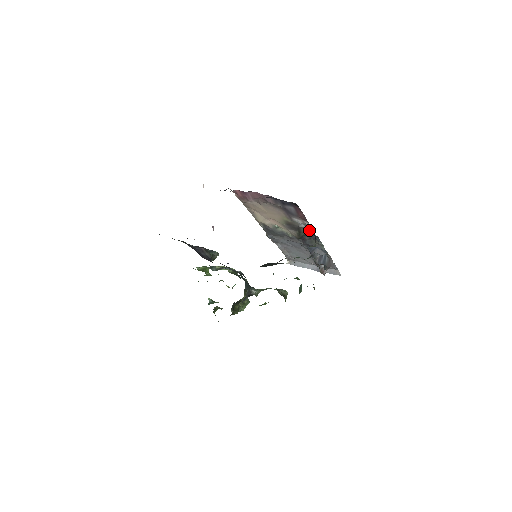
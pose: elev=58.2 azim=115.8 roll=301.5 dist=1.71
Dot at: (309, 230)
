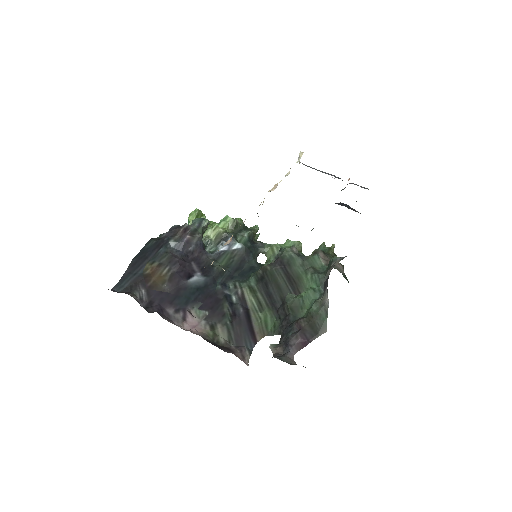
Dot at: occluded
